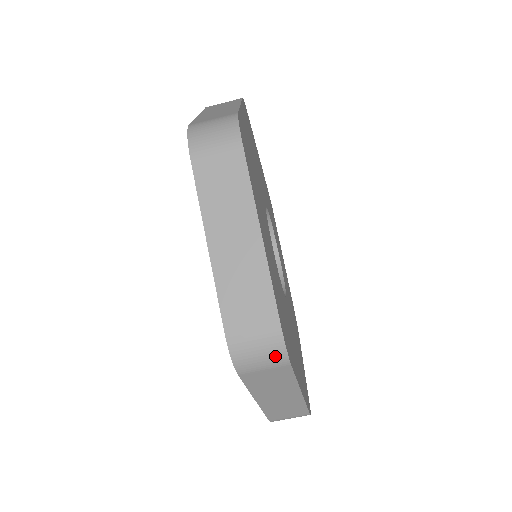
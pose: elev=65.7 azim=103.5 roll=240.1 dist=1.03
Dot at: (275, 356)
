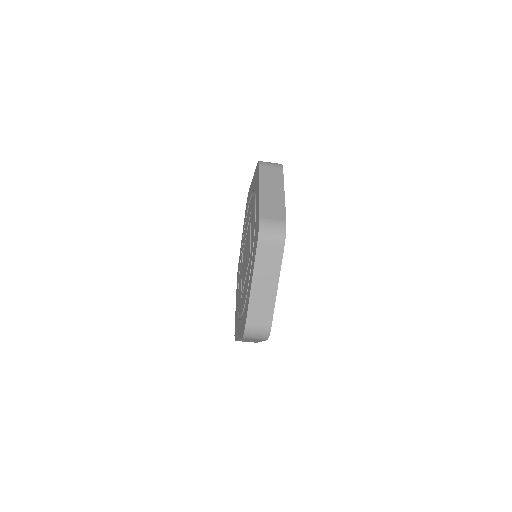
Dot at: (279, 235)
